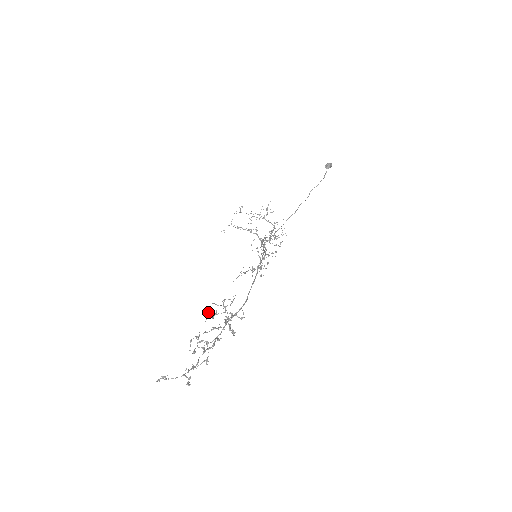
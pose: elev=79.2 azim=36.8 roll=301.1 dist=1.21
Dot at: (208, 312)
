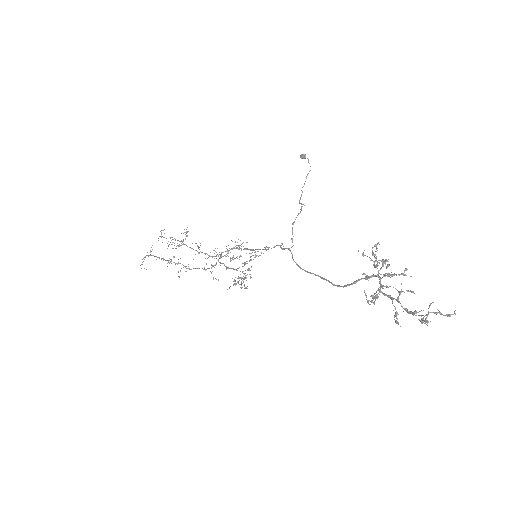
Dot at: (376, 257)
